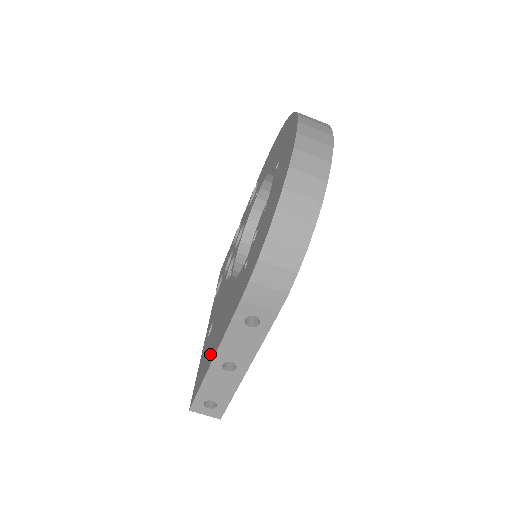
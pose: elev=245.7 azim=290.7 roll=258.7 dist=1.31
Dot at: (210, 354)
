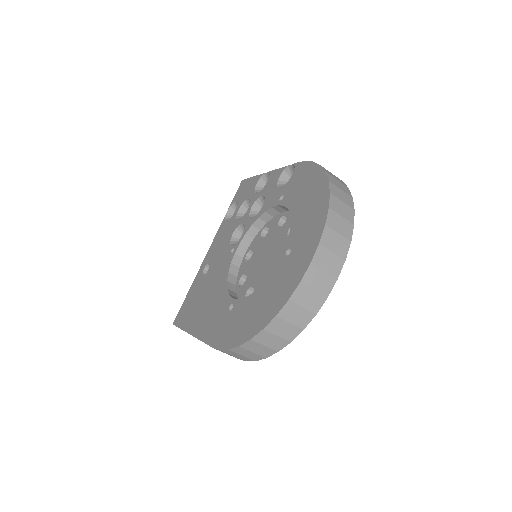
Dot at: (193, 316)
